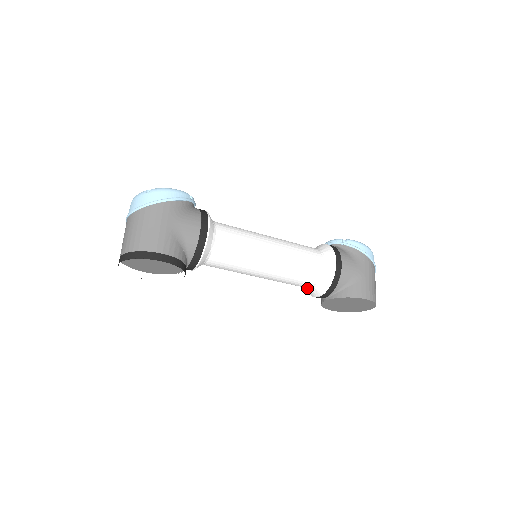
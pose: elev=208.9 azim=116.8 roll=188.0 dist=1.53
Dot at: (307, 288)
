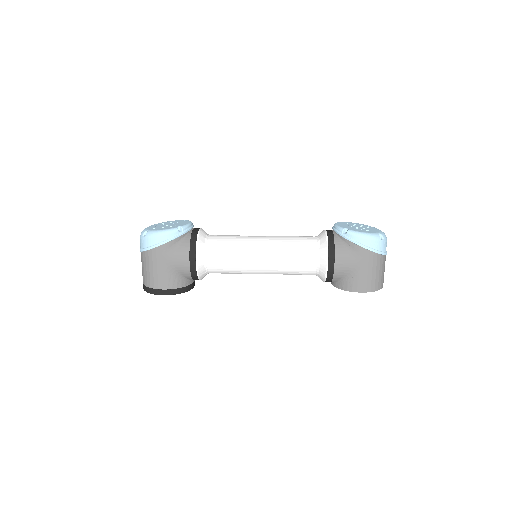
Dot at: occluded
